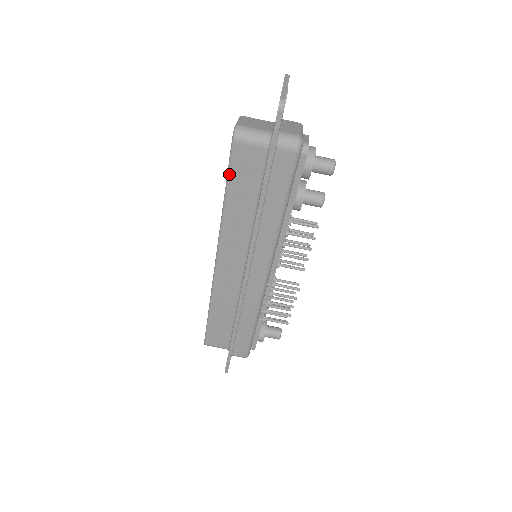
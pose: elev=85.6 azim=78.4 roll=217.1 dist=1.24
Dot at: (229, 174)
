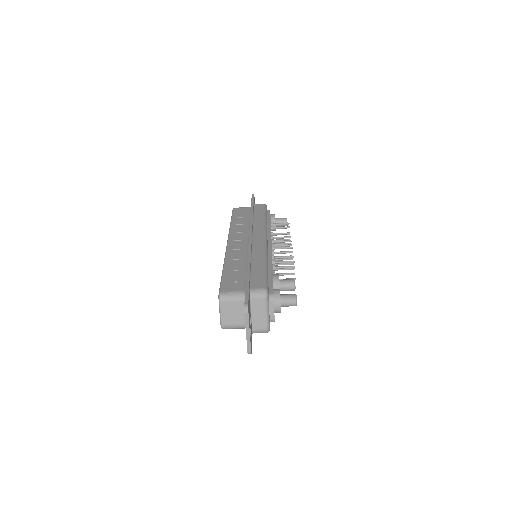
Dot at: occluded
